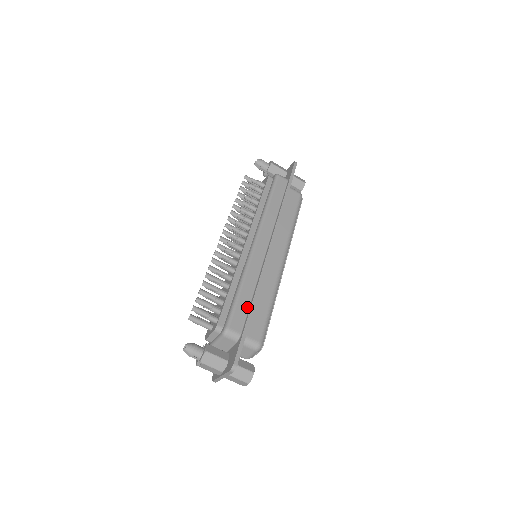
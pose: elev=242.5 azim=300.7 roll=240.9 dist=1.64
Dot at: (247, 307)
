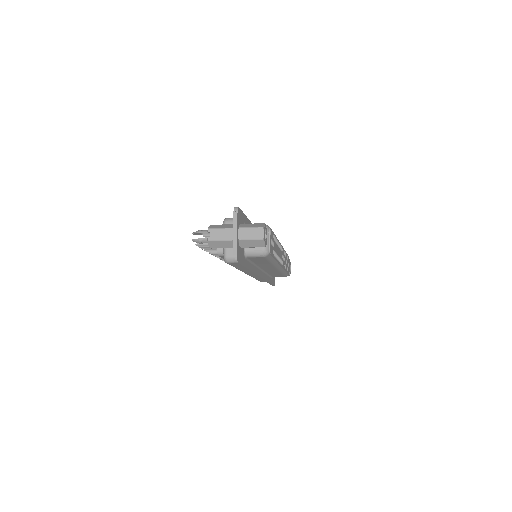
Dot at: occluded
